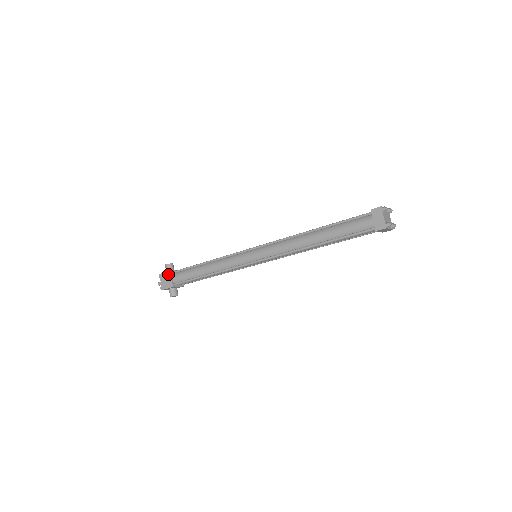
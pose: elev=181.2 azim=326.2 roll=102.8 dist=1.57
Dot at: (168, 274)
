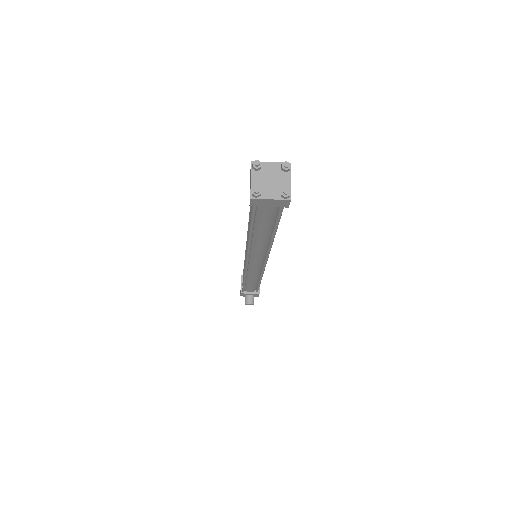
Dot at: (241, 279)
